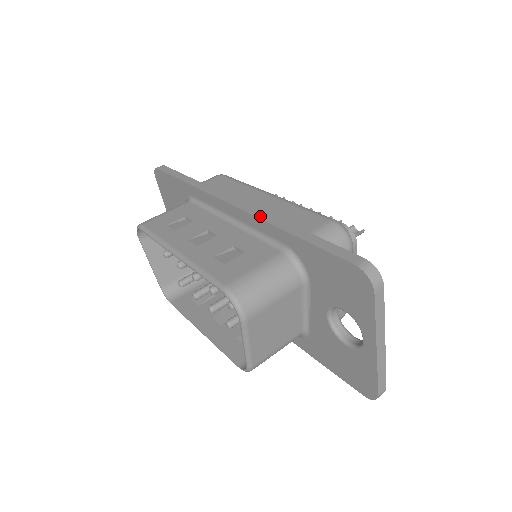
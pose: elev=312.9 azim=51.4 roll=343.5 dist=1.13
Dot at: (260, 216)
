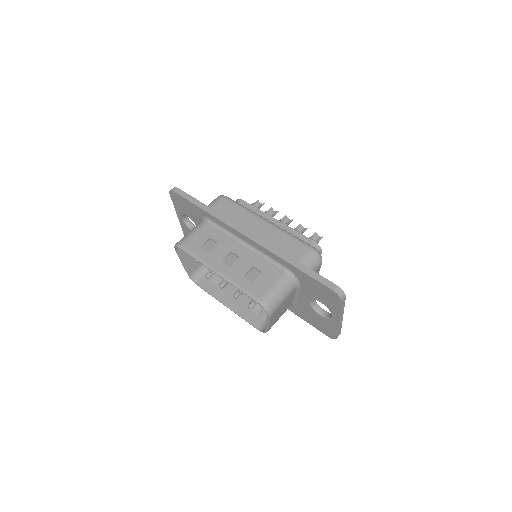
Dot at: (269, 249)
